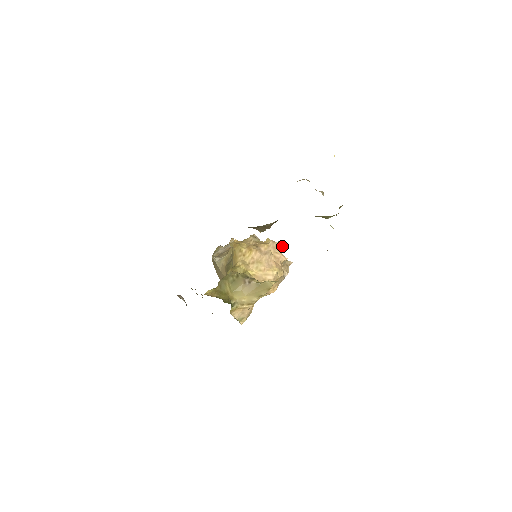
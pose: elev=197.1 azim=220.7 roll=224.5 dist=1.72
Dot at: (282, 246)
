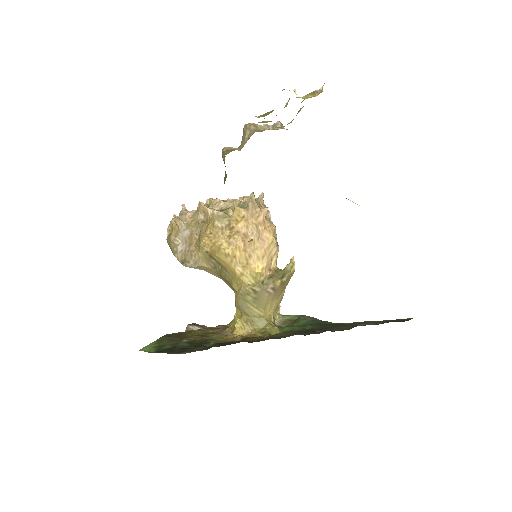
Dot at: (256, 202)
